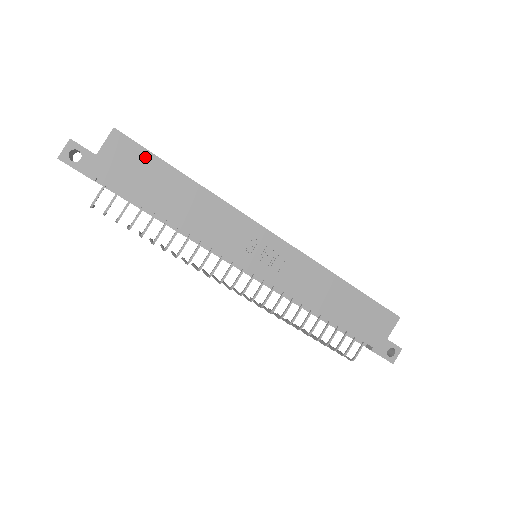
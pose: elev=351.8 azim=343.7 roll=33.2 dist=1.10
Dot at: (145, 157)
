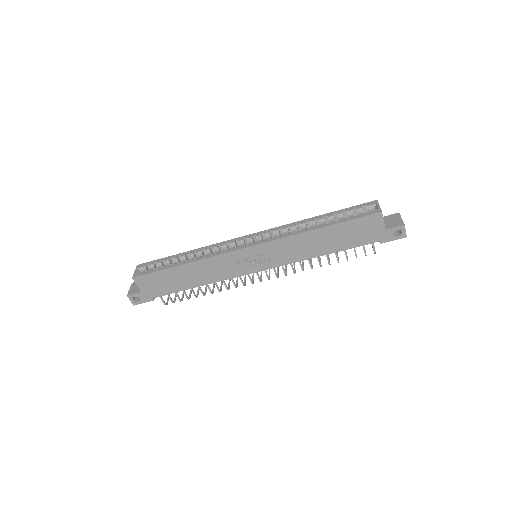
Dot at: (156, 276)
